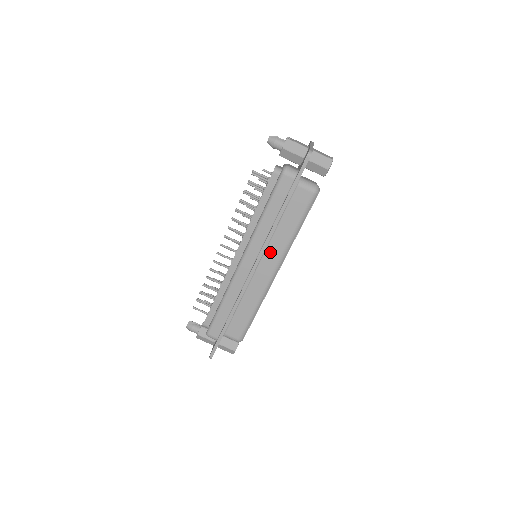
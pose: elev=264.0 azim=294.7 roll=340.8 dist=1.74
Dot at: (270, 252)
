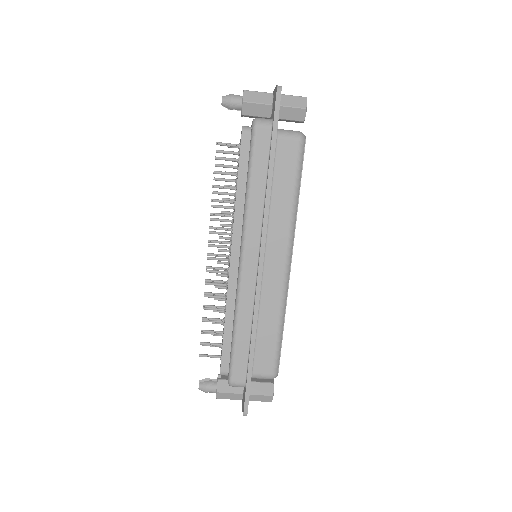
Dot at: (273, 237)
